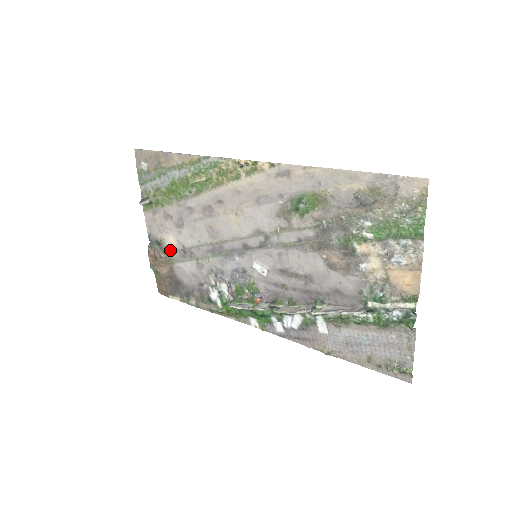
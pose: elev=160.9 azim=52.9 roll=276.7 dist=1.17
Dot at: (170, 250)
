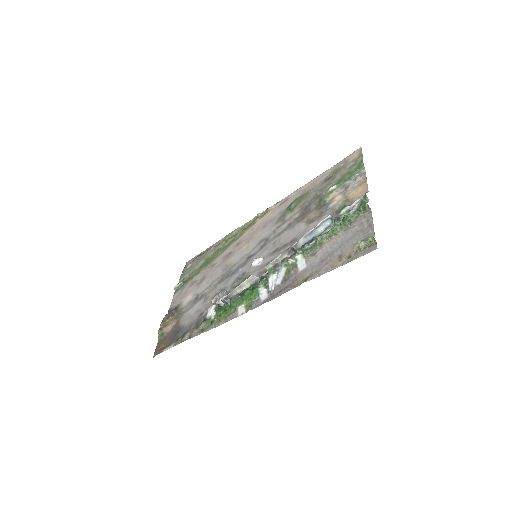
Dot at: (184, 307)
